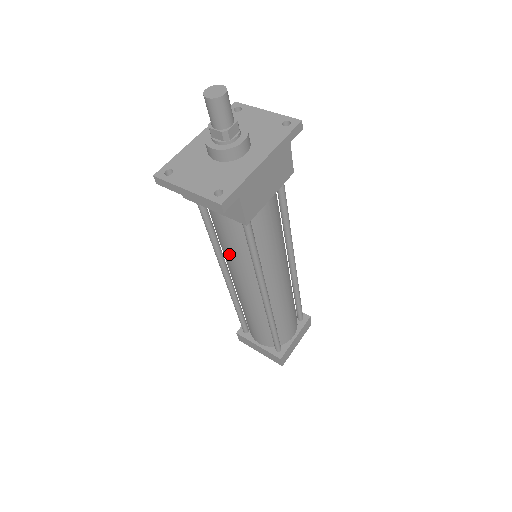
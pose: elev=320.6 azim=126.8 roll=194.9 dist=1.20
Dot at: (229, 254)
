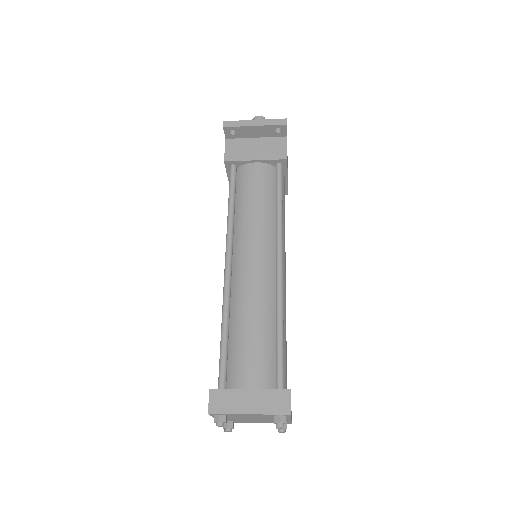
Dot at: (252, 212)
